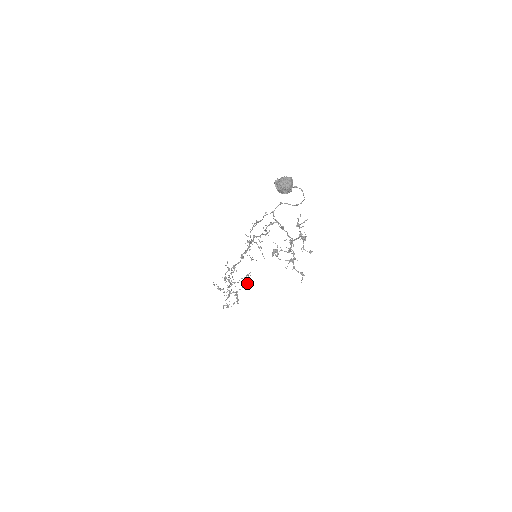
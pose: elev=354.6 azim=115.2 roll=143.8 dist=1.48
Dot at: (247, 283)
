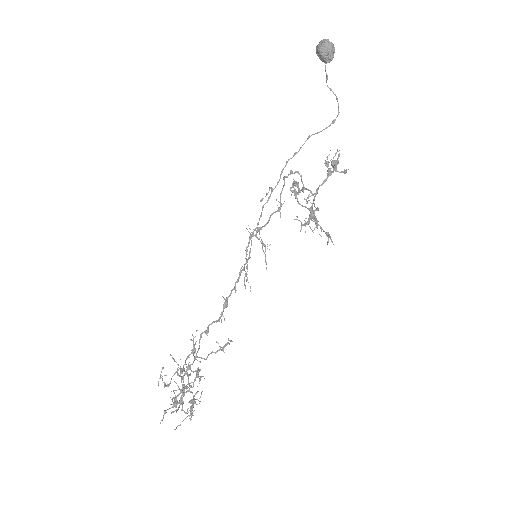
Dot at: (223, 348)
